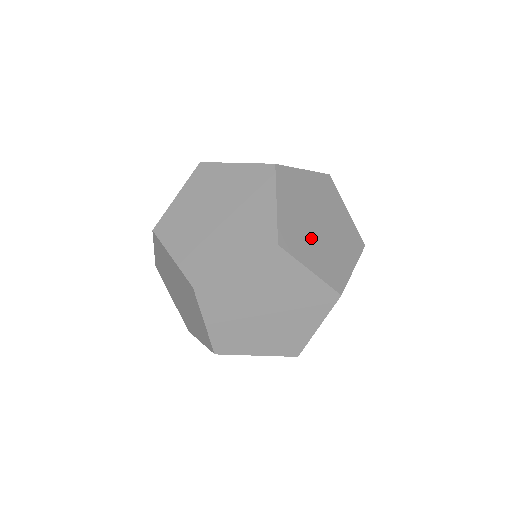
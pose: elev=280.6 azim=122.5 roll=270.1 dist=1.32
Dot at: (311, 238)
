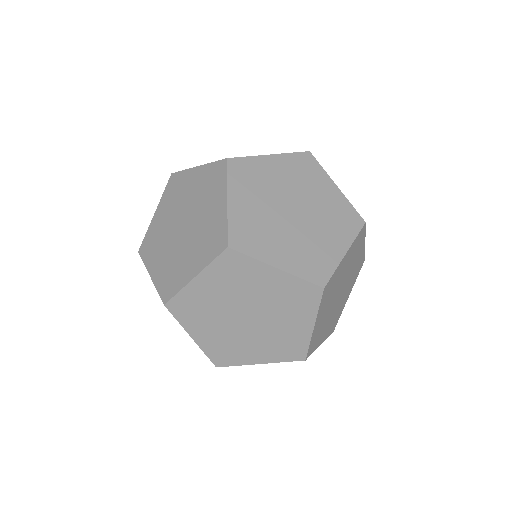
Dot at: (278, 230)
